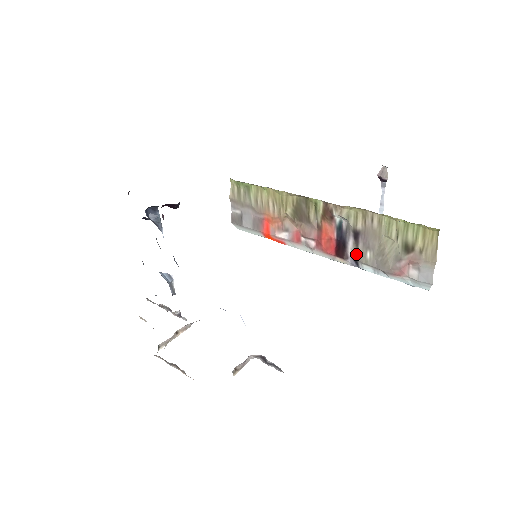
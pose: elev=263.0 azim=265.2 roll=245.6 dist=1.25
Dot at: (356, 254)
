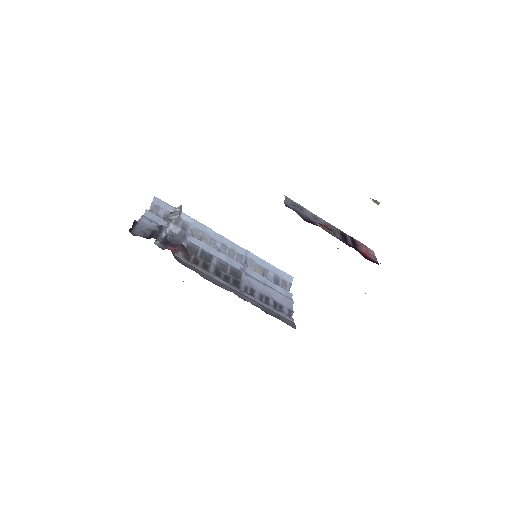
Dot at: occluded
